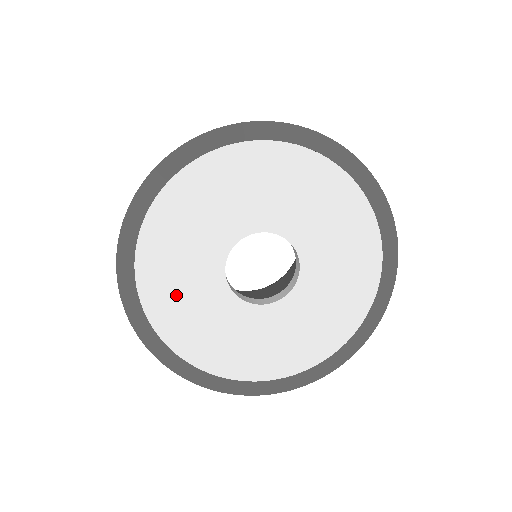
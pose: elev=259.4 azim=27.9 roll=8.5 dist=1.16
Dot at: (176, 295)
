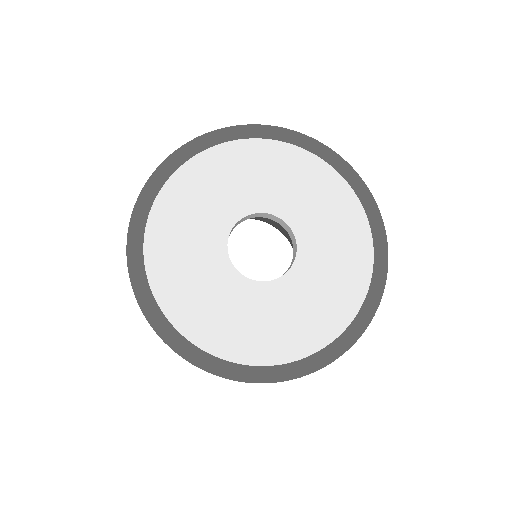
Dot at: (194, 199)
